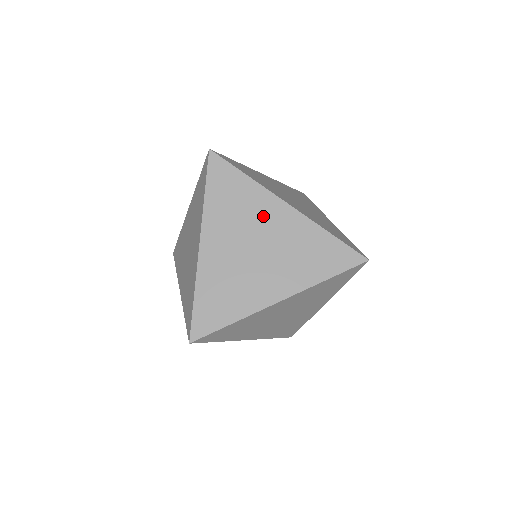
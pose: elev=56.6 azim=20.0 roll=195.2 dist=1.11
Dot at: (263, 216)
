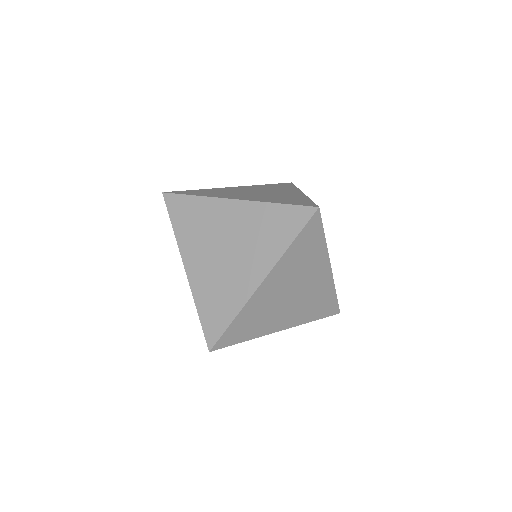
Dot at: (220, 220)
